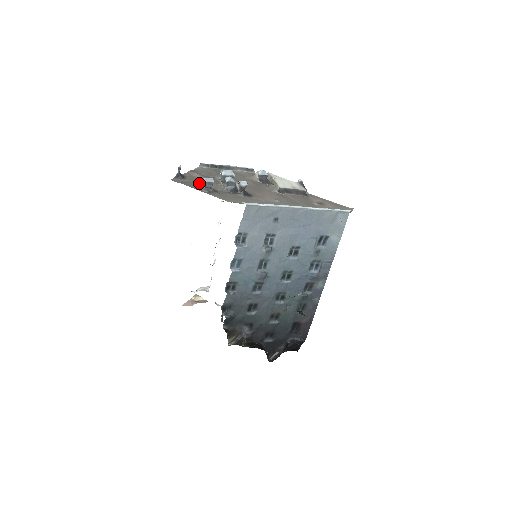
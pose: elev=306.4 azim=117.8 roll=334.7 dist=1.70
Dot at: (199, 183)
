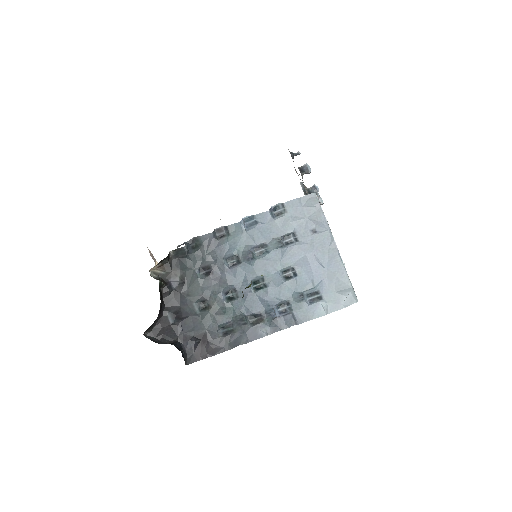
Dot at: occluded
